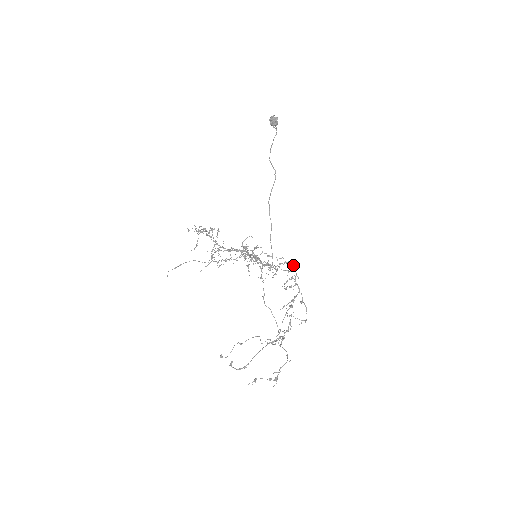
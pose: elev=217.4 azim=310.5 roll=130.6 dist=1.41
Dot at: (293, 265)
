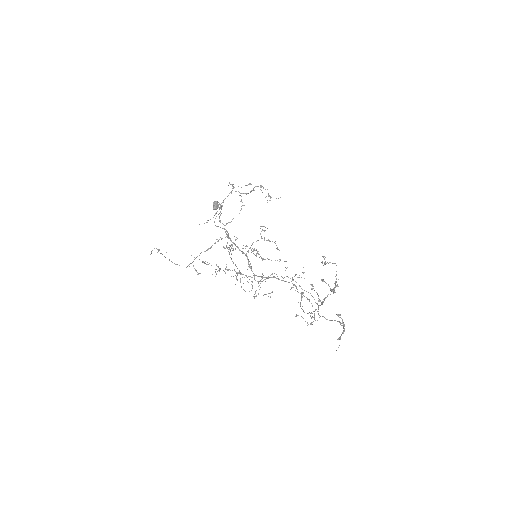
Dot at: occluded
